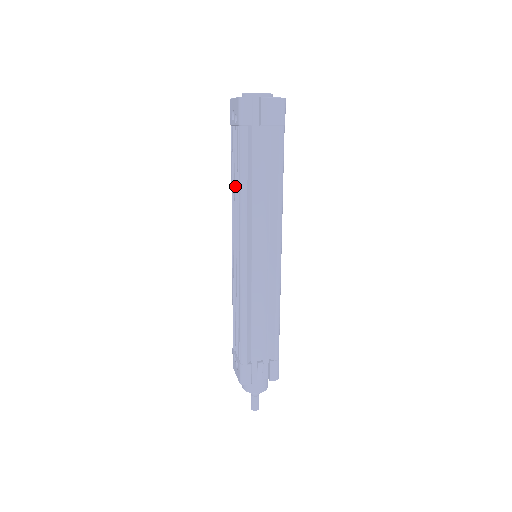
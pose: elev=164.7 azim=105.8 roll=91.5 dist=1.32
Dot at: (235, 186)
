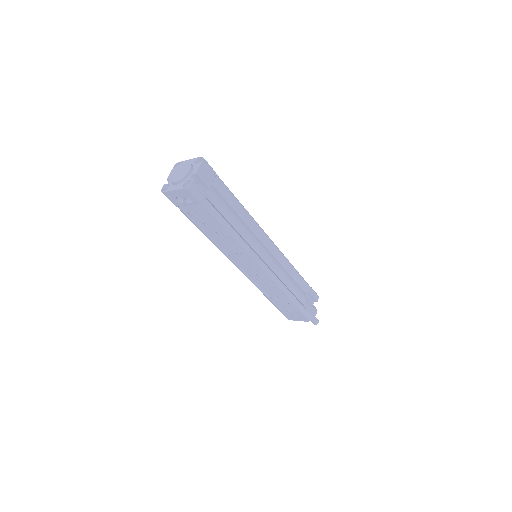
Dot at: (217, 236)
